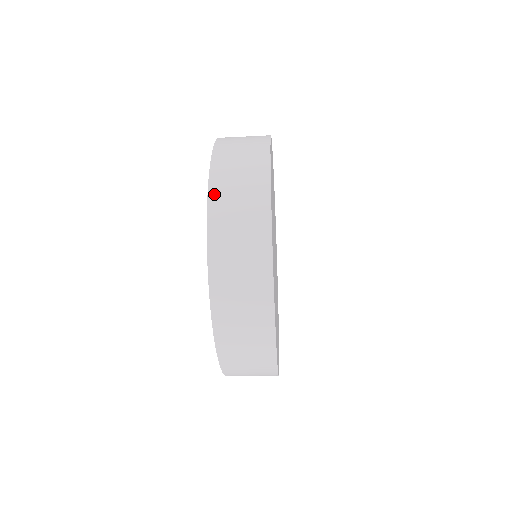
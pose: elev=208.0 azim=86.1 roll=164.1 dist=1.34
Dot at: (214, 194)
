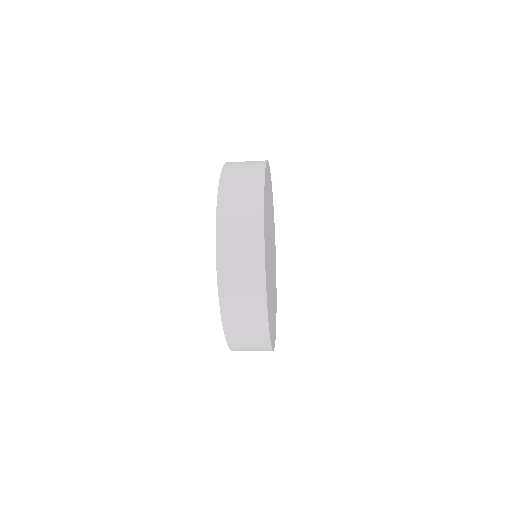
Dot at: (221, 267)
